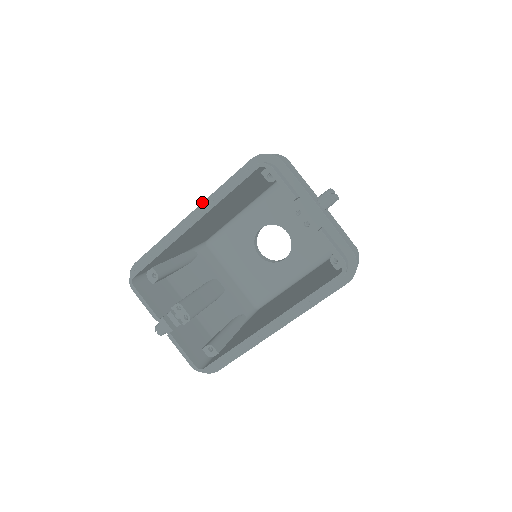
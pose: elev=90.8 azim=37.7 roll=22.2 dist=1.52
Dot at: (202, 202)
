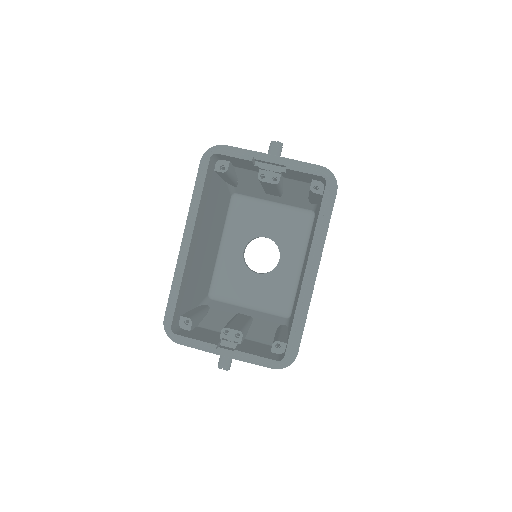
Dot at: occluded
